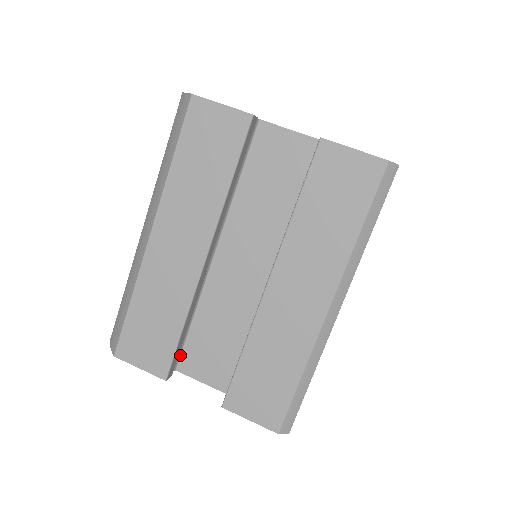
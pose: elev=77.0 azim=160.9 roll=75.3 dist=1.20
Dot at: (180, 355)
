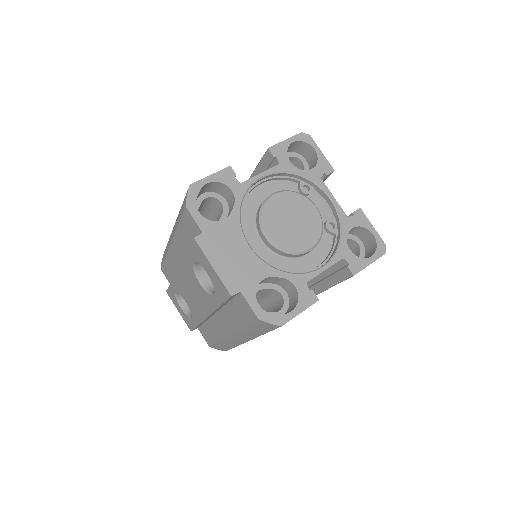
Dot at: occluded
